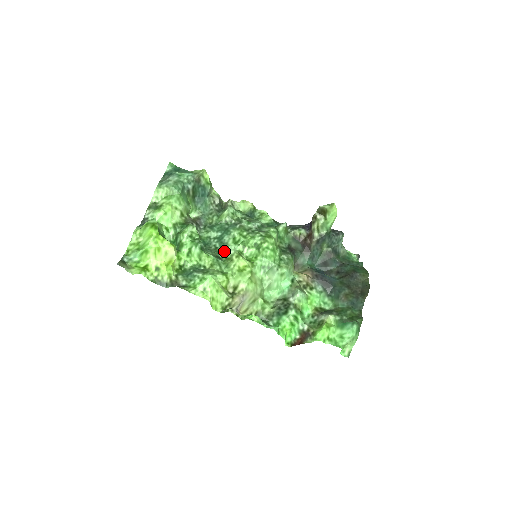
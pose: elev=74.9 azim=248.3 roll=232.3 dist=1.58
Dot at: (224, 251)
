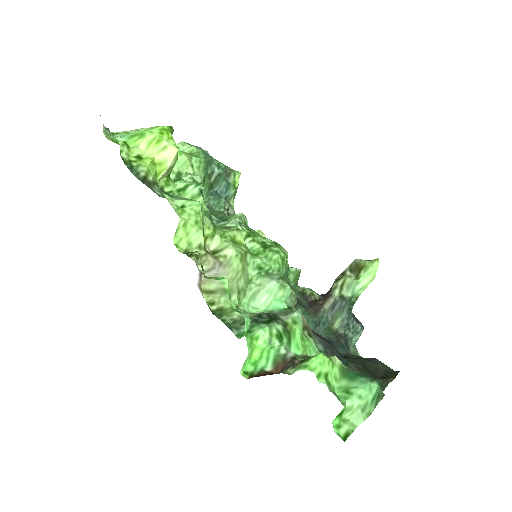
Dot at: (222, 223)
